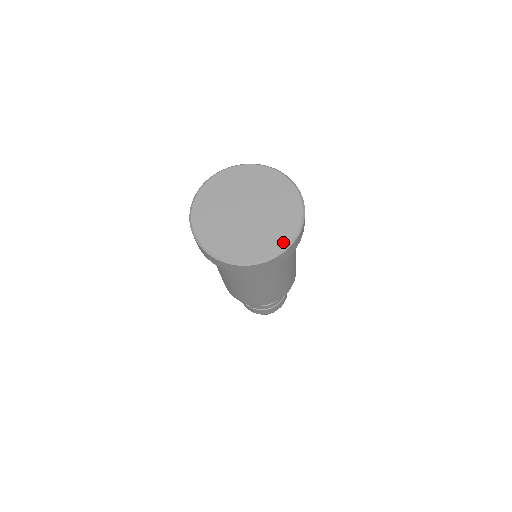
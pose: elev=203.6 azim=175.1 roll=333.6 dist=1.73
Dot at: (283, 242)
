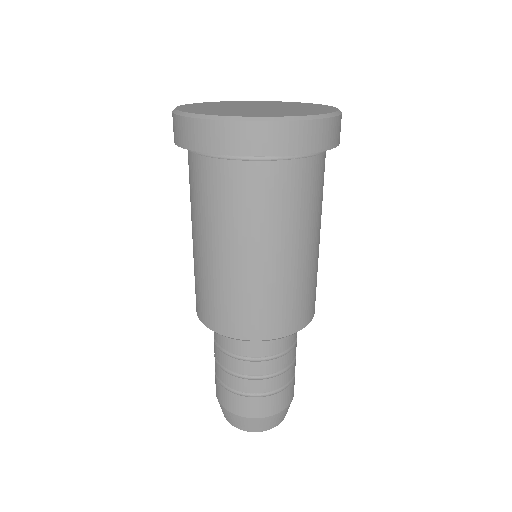
Dot at: (329, 110)
